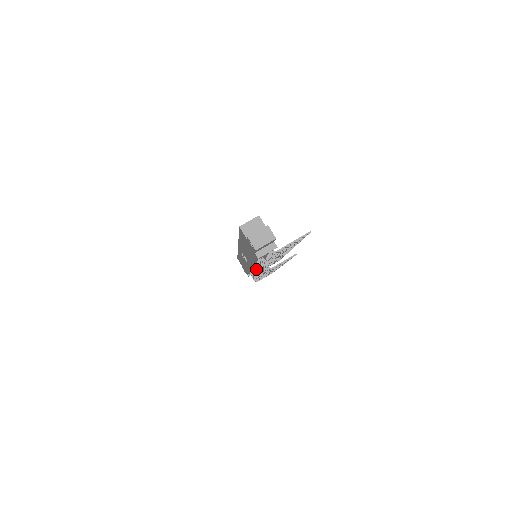
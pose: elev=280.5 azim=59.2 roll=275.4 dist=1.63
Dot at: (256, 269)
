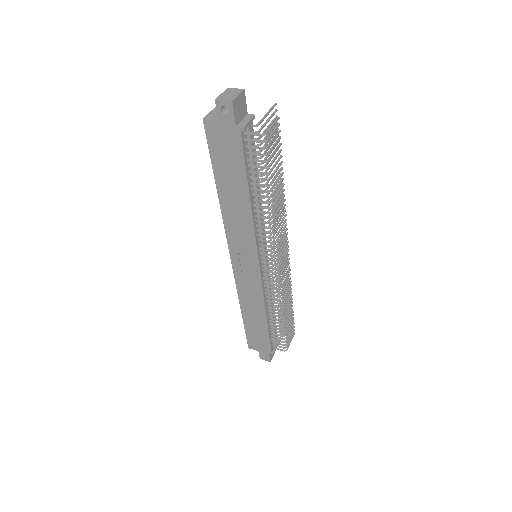
Dot at: (264, 254)
